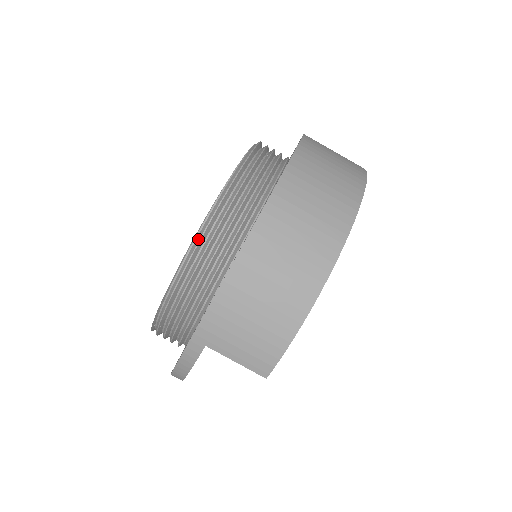
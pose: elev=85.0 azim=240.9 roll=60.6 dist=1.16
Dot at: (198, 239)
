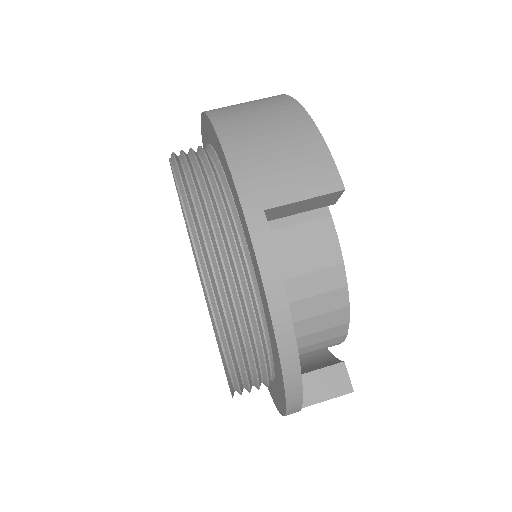
Dot at: (178, 176)
